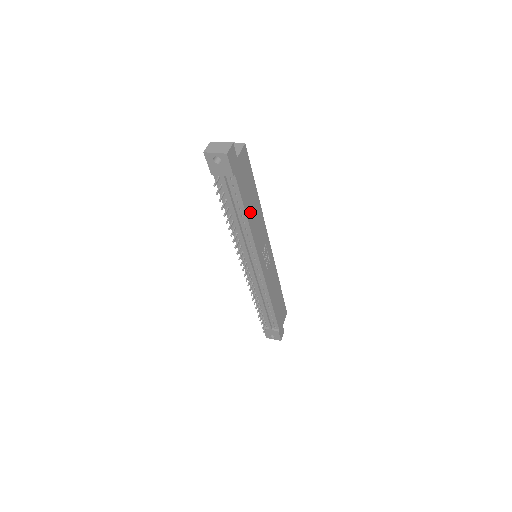
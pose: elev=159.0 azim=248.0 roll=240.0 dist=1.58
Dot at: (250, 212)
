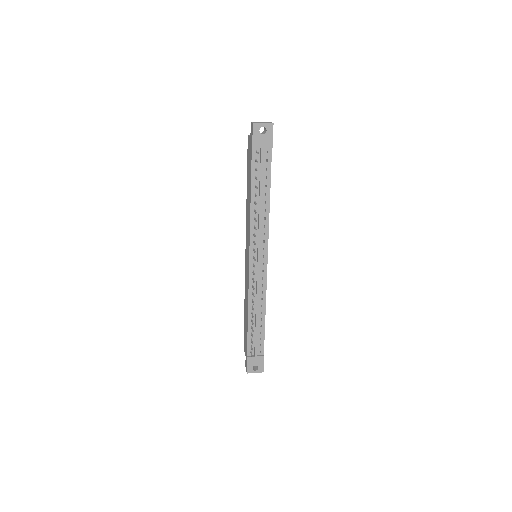
Dot at: occluded
